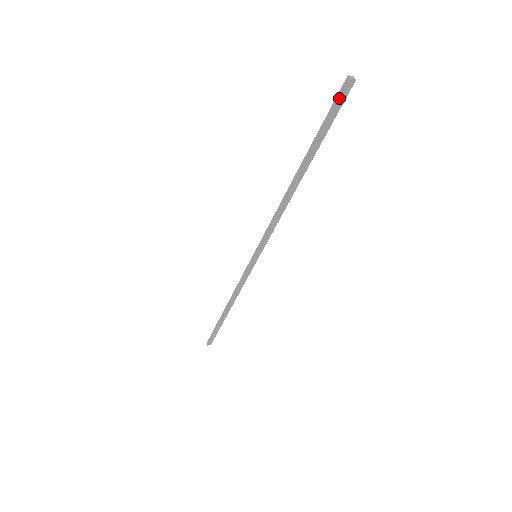
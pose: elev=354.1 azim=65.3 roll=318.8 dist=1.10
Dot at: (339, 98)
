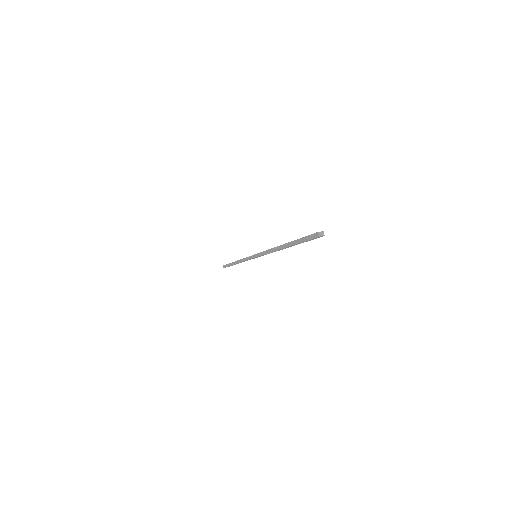
Dot at: (312, 239)
